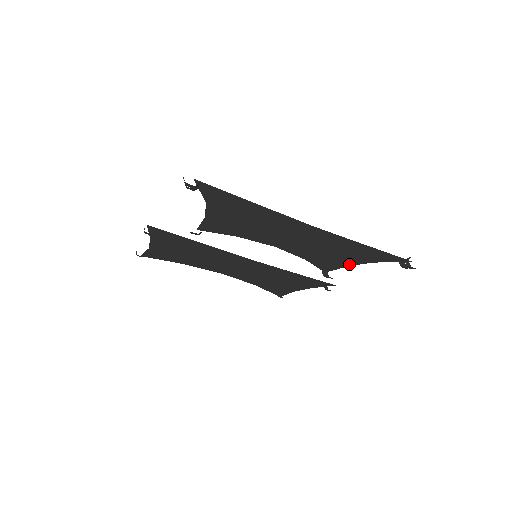
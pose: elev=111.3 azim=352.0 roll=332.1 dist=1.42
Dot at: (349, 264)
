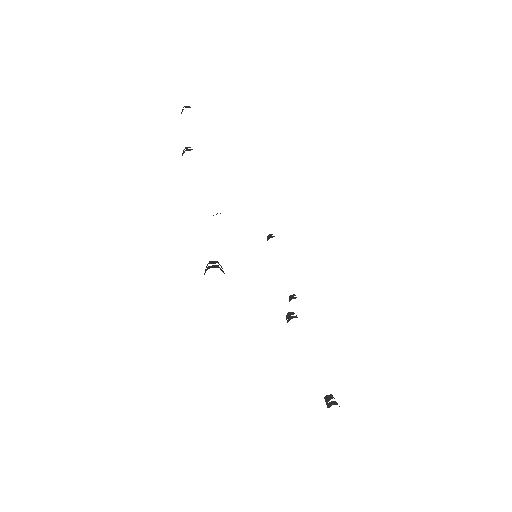
Dot at: occluded
